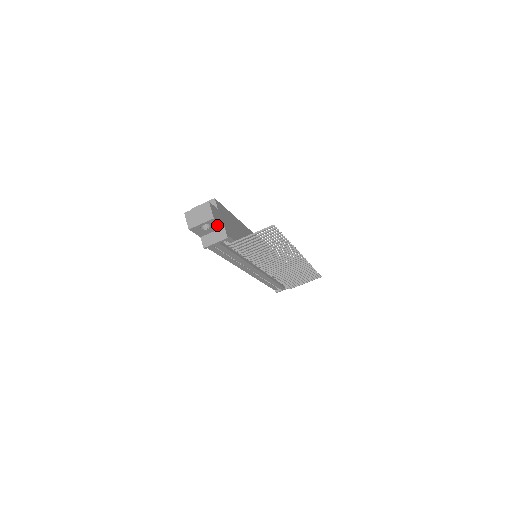
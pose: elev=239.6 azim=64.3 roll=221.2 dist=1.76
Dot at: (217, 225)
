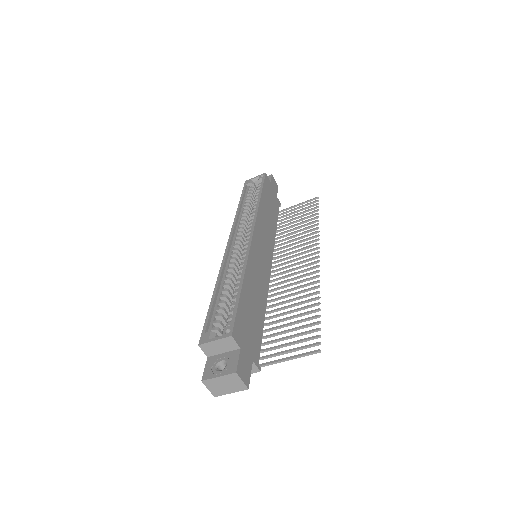
Dot at: occluded
